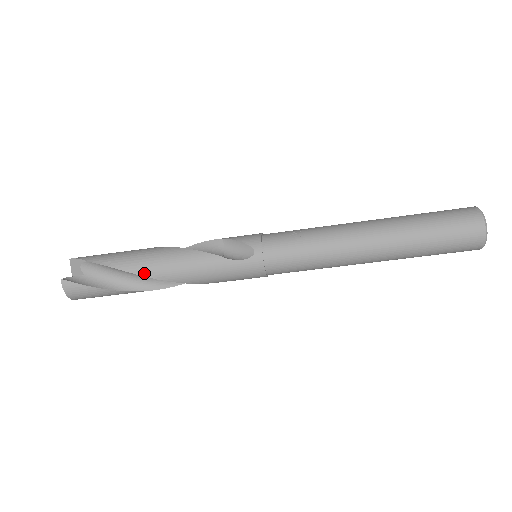
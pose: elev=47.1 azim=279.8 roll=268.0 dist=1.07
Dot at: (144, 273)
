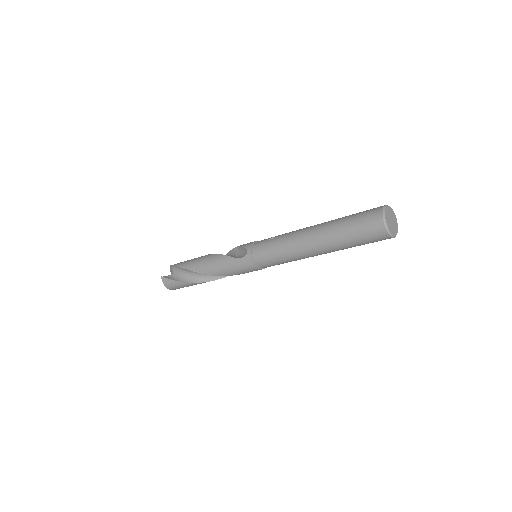
Dot at: (196, 270)
